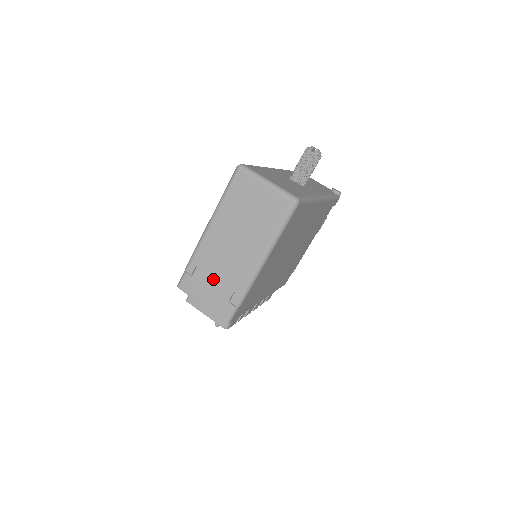
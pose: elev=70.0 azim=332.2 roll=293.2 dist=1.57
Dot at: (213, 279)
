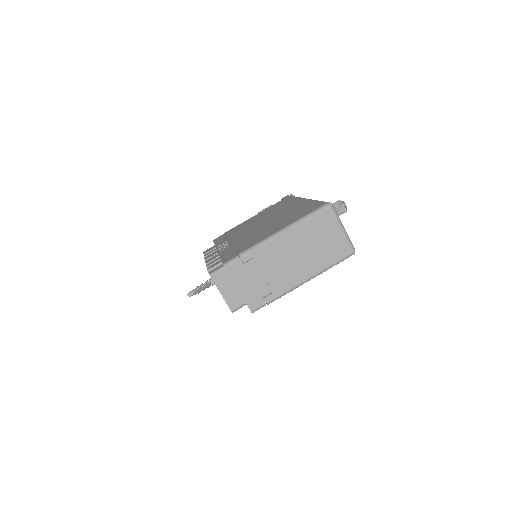
Dot at: (260, 275)
